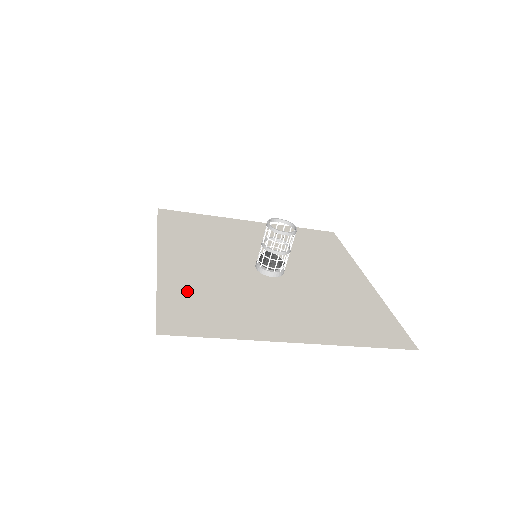
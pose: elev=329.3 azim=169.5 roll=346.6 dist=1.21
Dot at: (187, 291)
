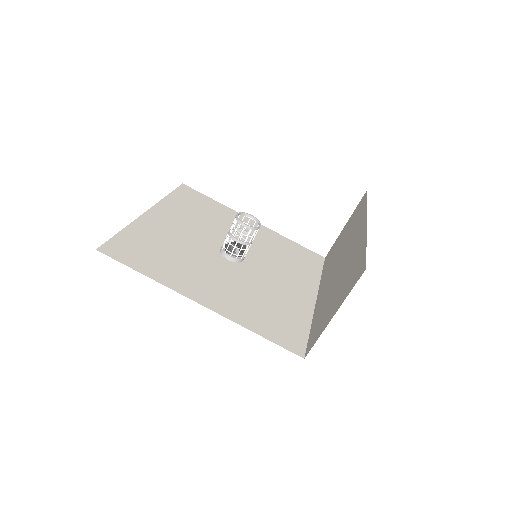
Dot at: (255, 315)
